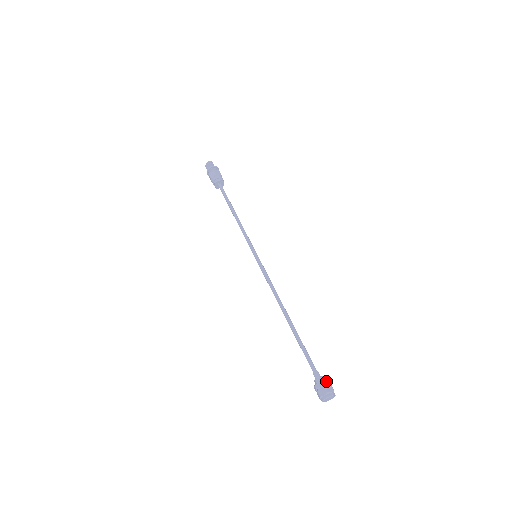
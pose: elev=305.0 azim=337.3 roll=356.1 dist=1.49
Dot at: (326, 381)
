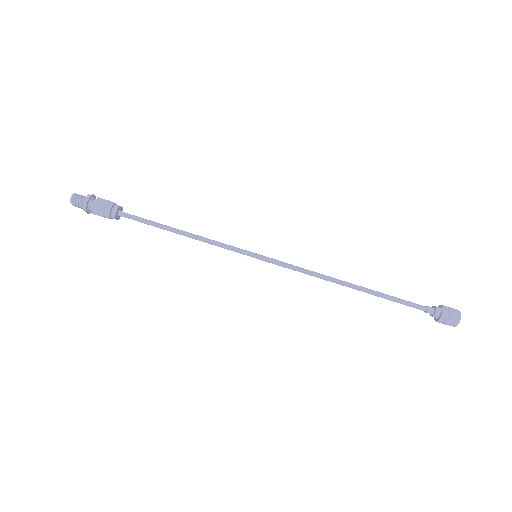
Dot at: (445, 310)
